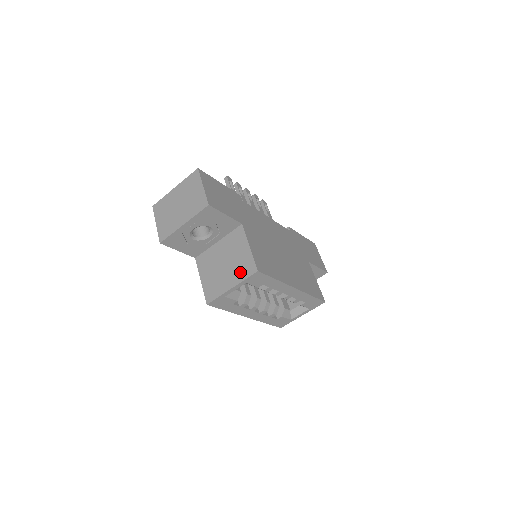
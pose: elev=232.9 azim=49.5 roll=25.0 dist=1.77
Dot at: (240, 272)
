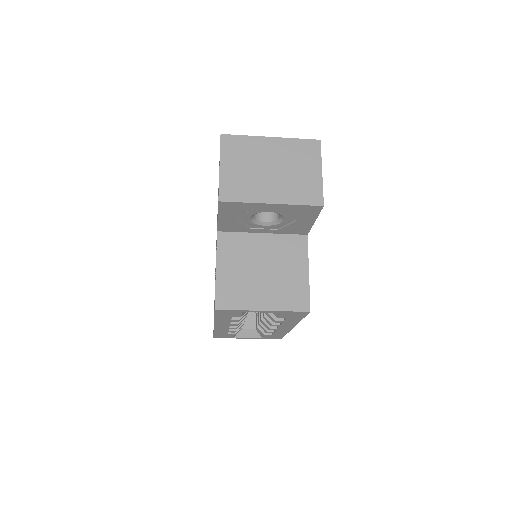
Dot at: (284, 297)
